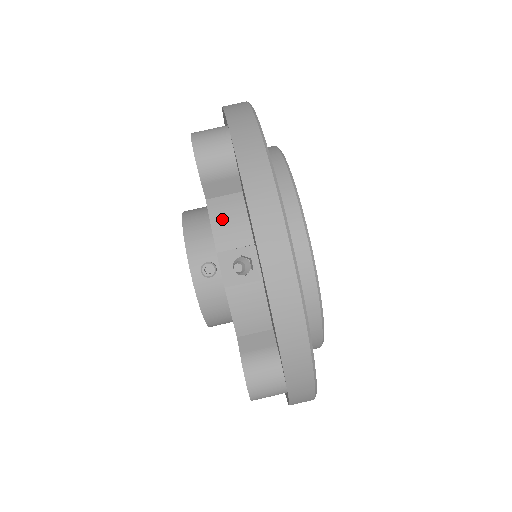
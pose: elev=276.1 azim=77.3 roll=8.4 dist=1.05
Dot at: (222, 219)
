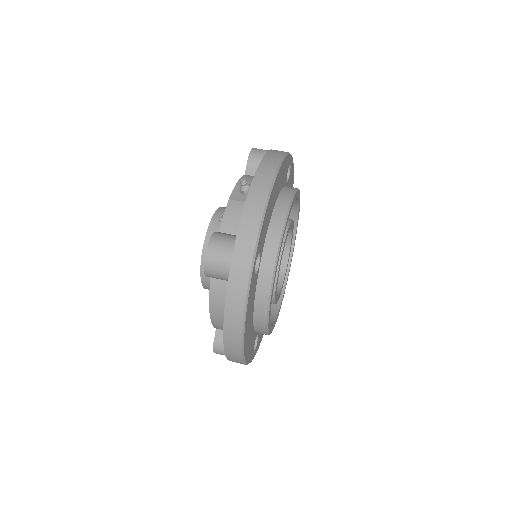
Dot at: (248, 179)
